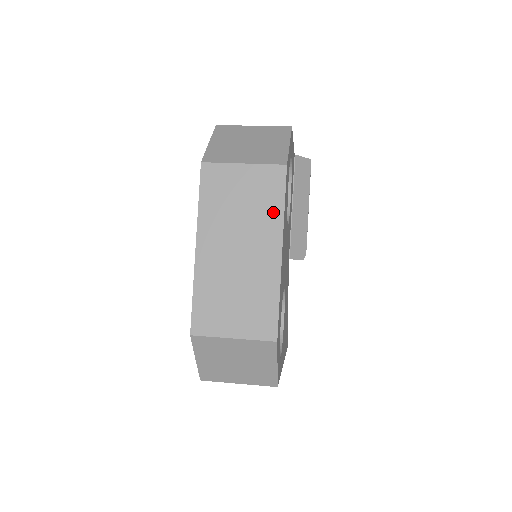
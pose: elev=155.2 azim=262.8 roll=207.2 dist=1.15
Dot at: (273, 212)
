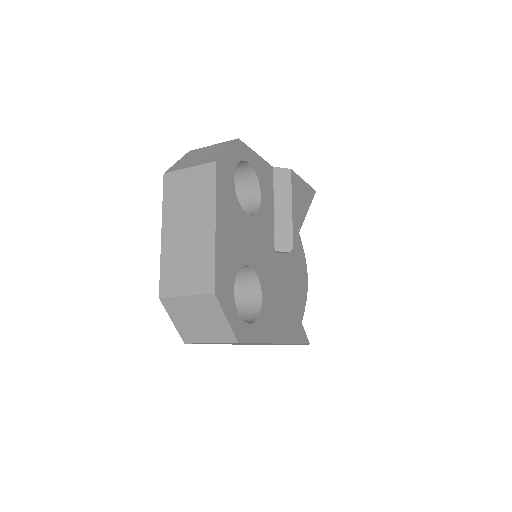
Dot at: (209, 197)
